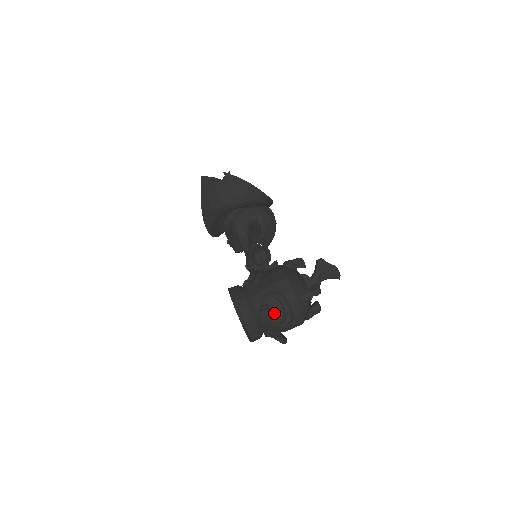
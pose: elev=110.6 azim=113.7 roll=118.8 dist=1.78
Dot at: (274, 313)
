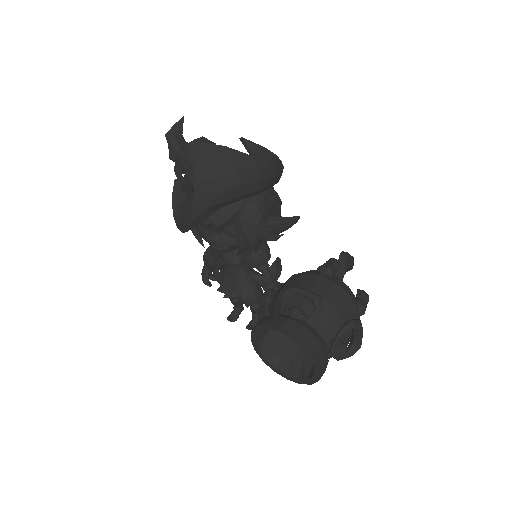
Dot at: occluded
